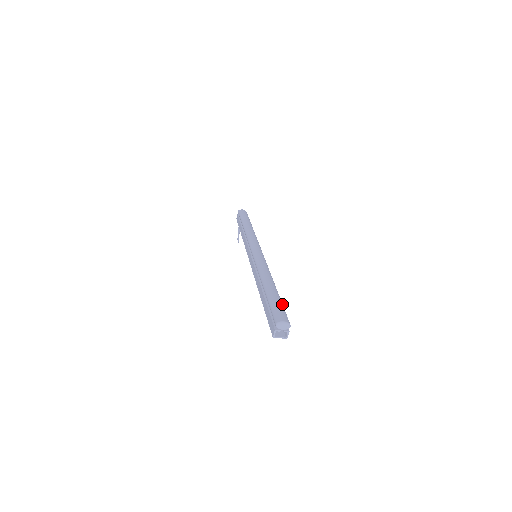
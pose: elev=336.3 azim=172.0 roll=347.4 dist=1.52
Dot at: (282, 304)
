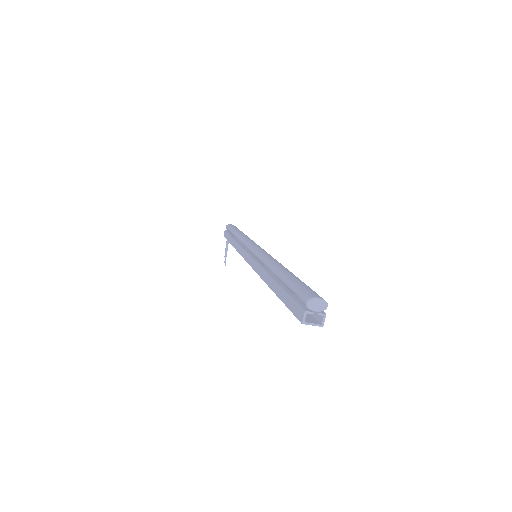
Dot at: occluded
